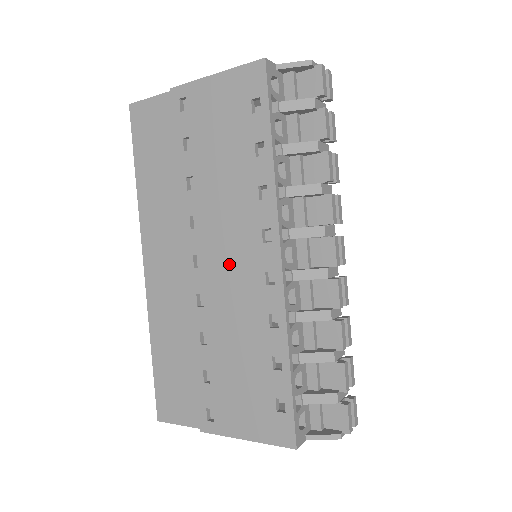
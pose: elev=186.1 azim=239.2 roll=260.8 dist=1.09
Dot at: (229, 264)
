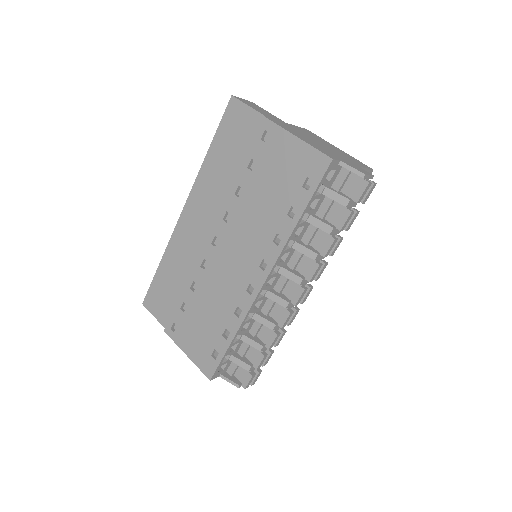
Dot at: (233, 260)
